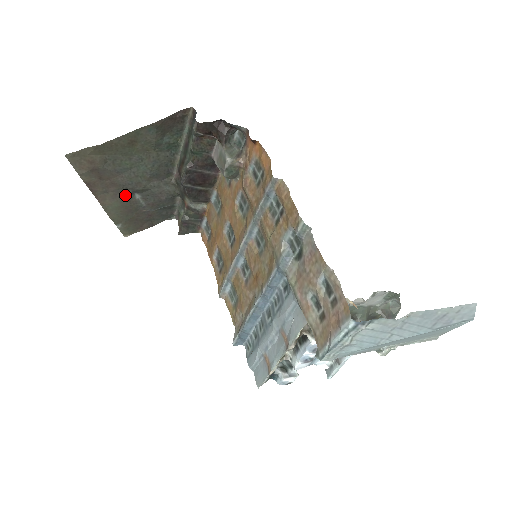
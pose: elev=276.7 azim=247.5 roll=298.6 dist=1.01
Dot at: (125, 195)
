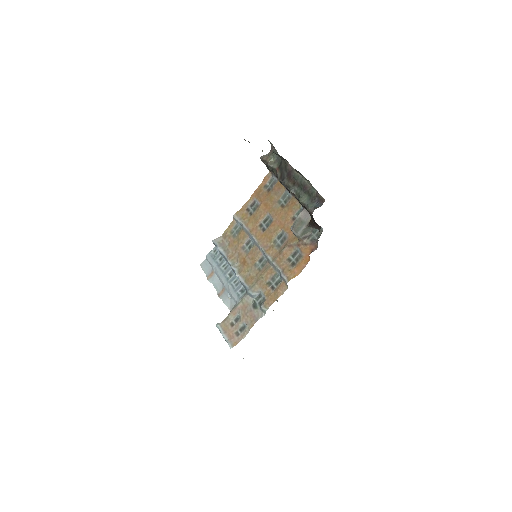
Dot at: occluded
